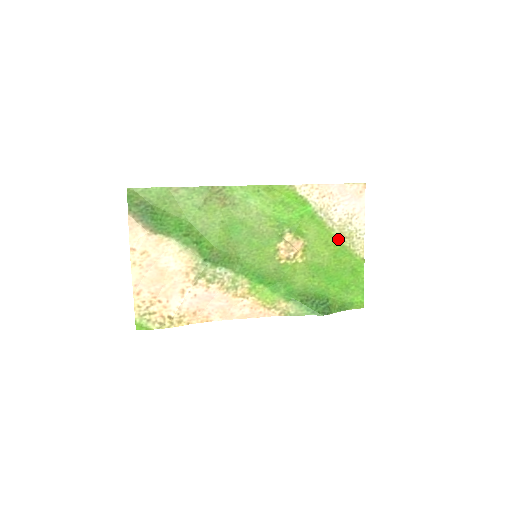
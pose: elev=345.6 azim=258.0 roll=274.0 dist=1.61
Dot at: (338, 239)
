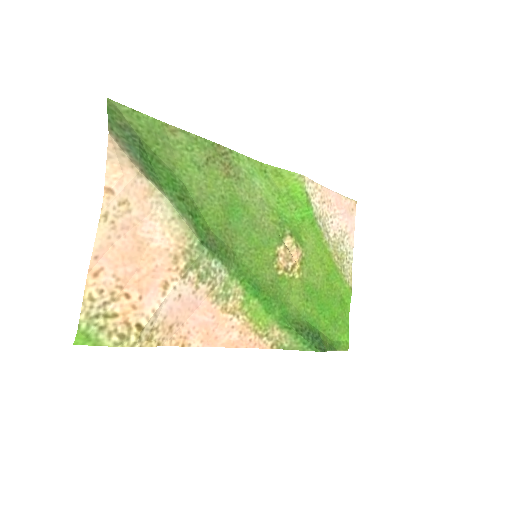
Dot at: (332, 258)
